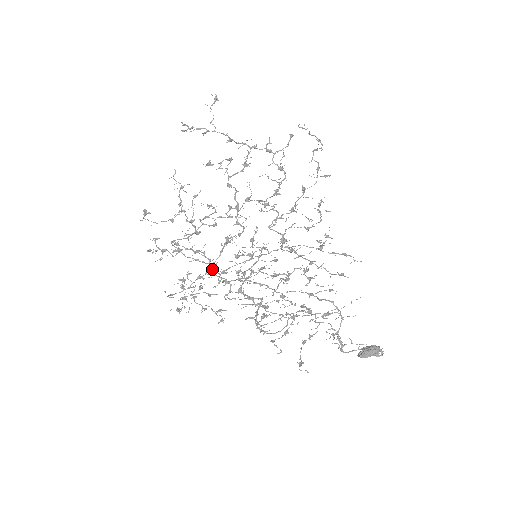
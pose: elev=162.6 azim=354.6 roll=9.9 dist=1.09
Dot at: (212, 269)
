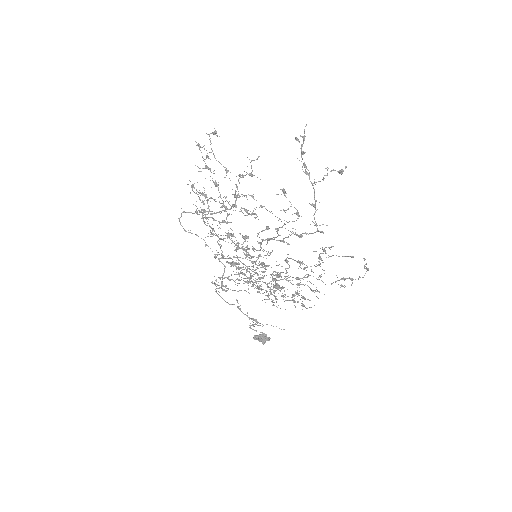
Dot at: occluded
